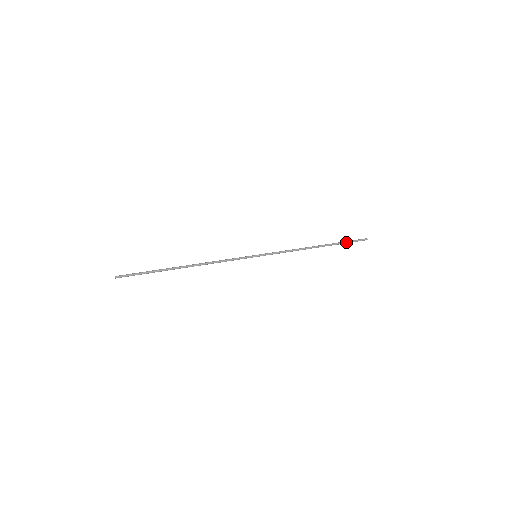
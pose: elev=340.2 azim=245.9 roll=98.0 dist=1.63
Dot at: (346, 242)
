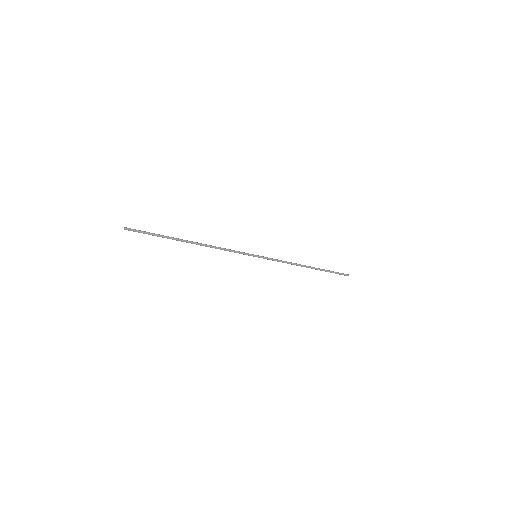
Dot at: (332, 272)
